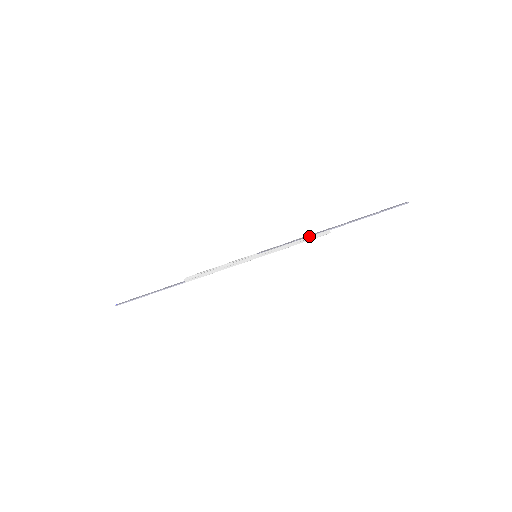
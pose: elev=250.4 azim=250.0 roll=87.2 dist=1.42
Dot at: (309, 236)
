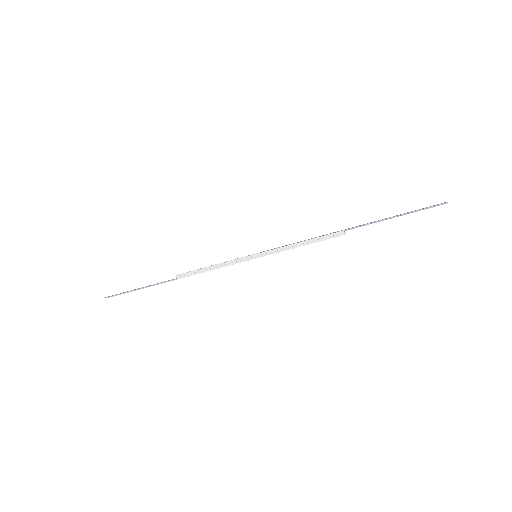
Dot at: occluded
